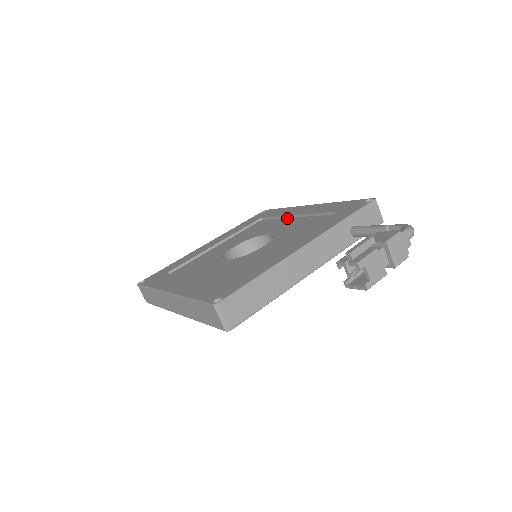
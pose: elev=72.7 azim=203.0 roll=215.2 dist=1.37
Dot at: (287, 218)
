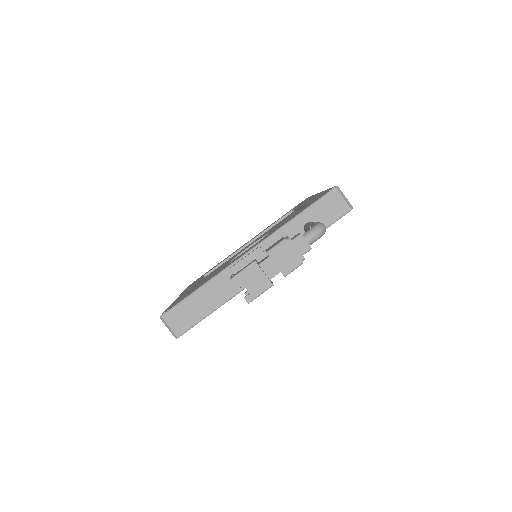
Dot at: (298, 210)
